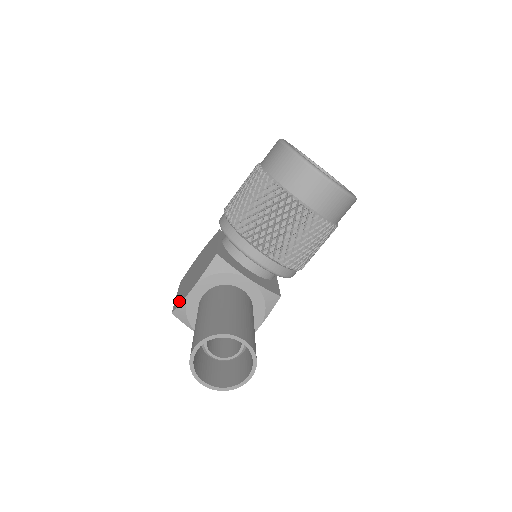
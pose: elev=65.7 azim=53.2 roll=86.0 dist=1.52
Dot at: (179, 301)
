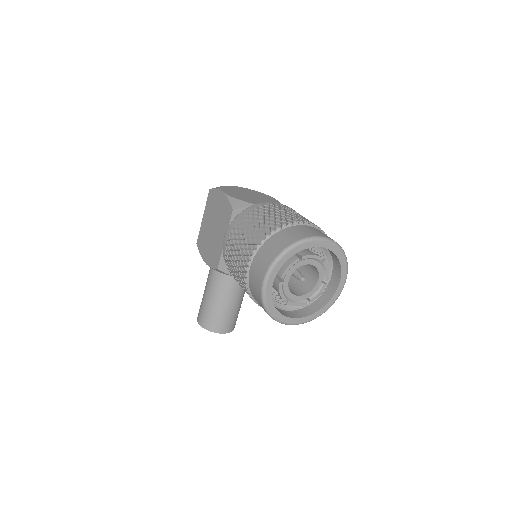
Dot at: (200, 245)
